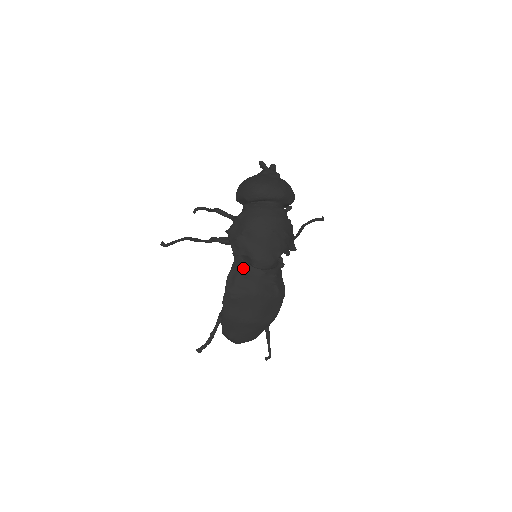
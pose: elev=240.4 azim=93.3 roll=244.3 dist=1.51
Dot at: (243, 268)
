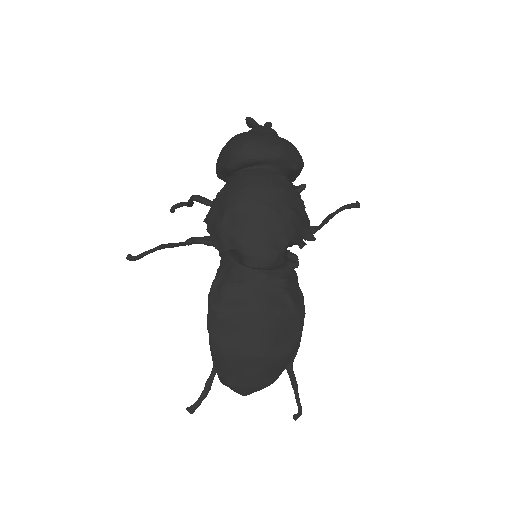
Dot at: (232, 271)
